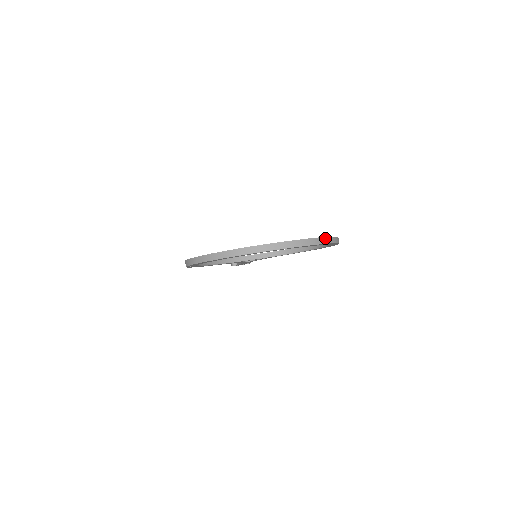
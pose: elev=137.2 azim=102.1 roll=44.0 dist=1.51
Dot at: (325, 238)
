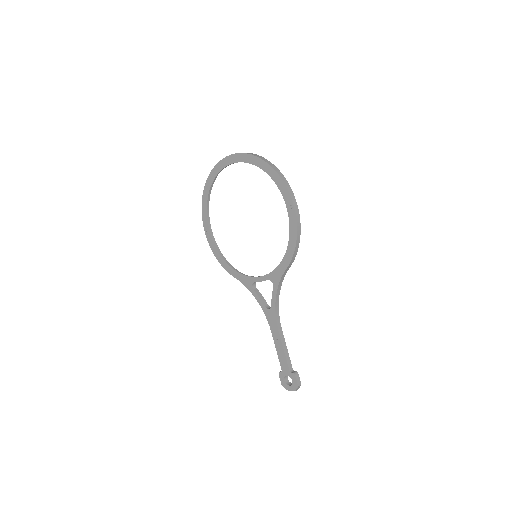
Dot at: (263, 158)
